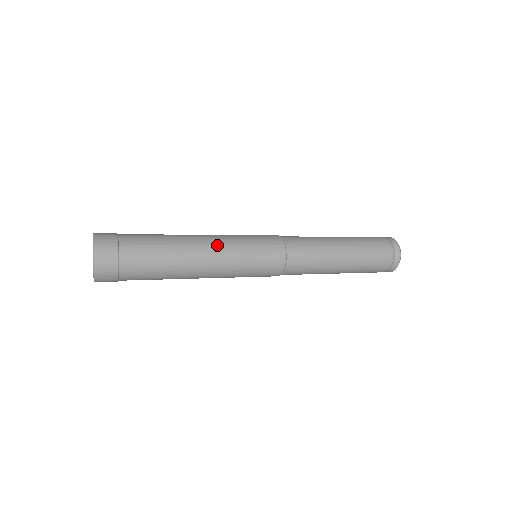
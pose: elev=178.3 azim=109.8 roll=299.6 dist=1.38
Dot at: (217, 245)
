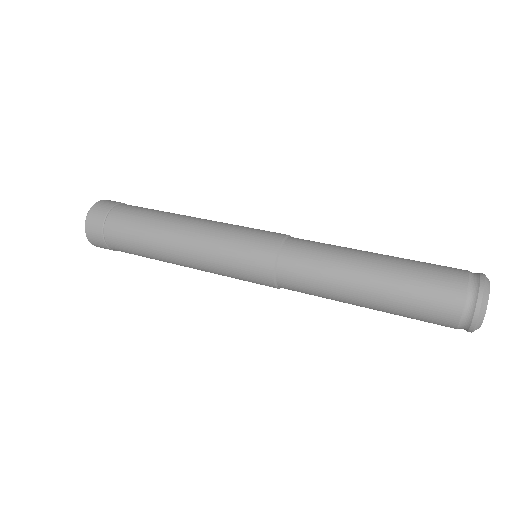
Dot at: (193, 248)
